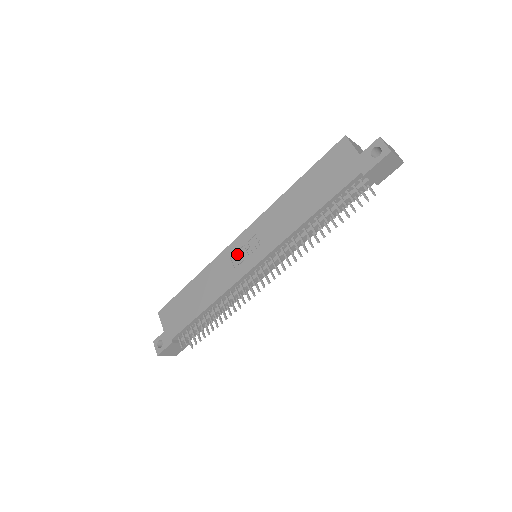
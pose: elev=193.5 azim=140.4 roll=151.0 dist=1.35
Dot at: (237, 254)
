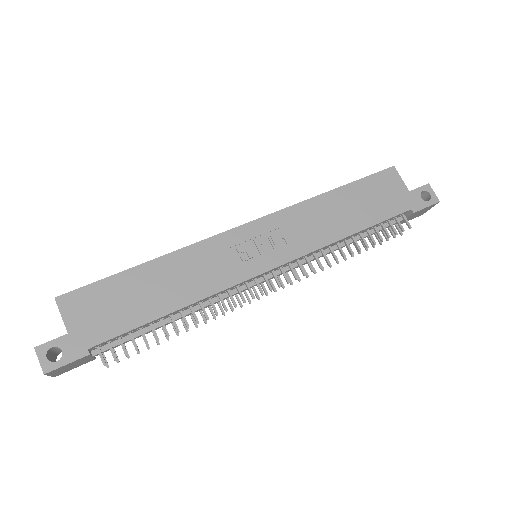
Dot at: (242, 246)
